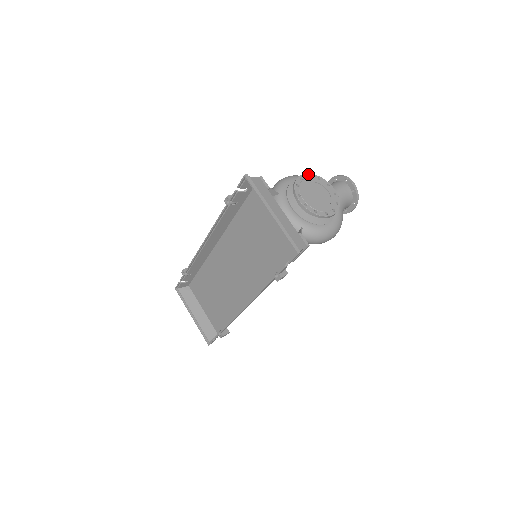
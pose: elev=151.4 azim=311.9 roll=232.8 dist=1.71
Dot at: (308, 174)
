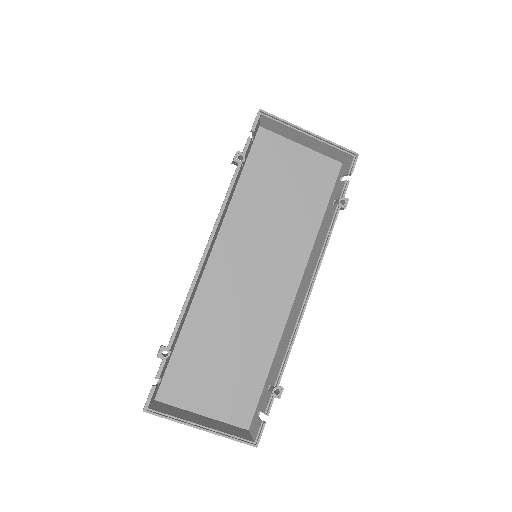
Dot at: occluded
